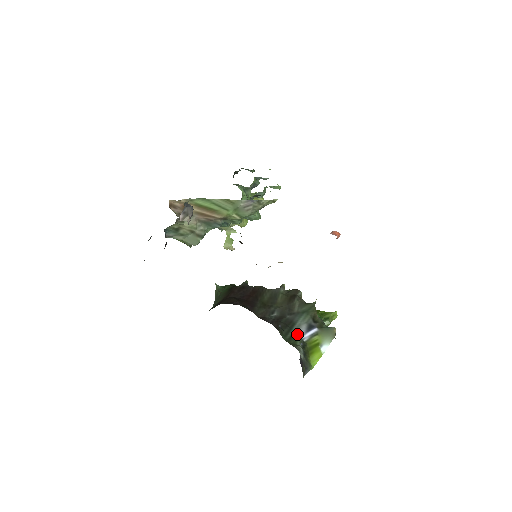
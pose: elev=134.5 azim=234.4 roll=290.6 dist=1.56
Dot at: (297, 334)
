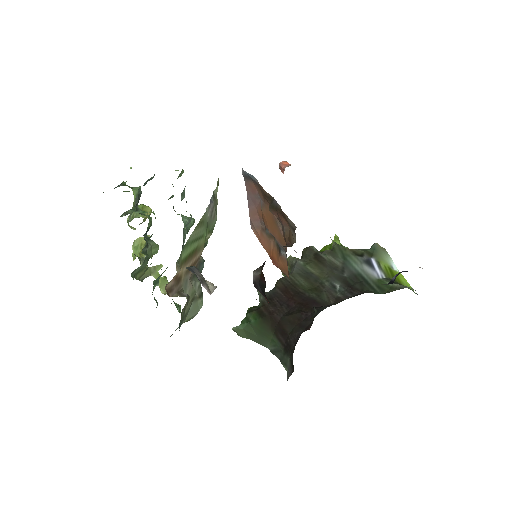
Dot at: (375, 279)
